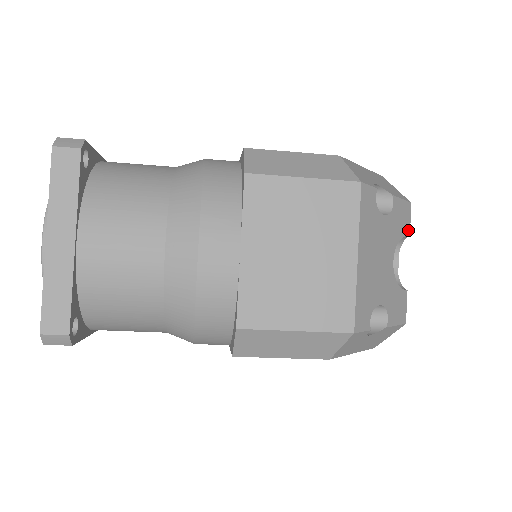
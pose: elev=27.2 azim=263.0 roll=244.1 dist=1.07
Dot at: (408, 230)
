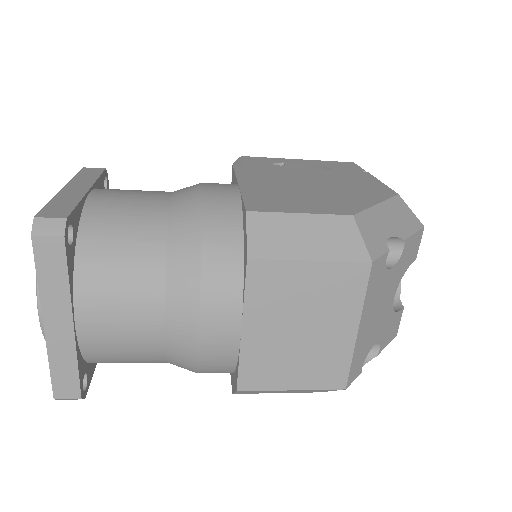
Dot at: (415, 255)
